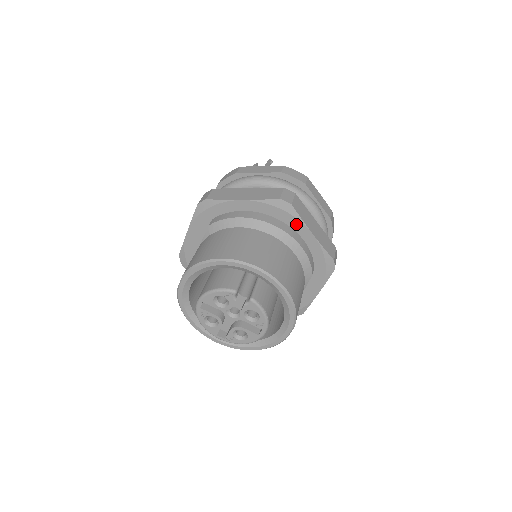
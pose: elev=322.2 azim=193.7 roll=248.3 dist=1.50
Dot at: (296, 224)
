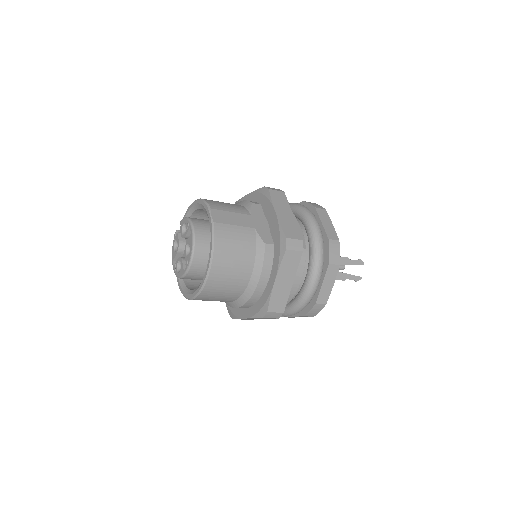
Dot at: occluded
